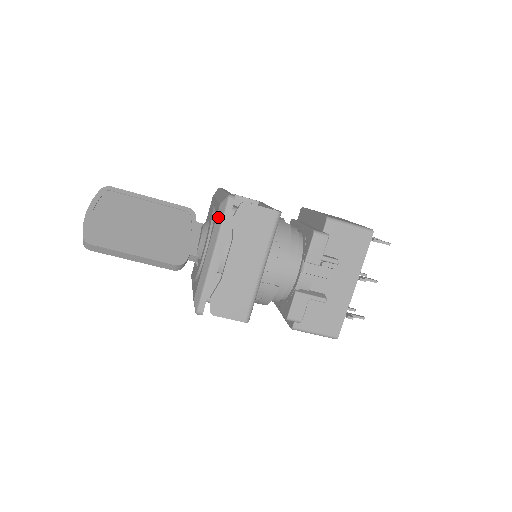
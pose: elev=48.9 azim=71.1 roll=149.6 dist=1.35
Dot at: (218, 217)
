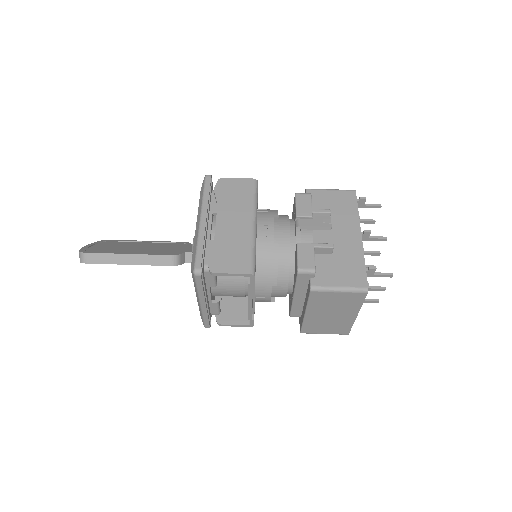
Dot at: (200, 195)
